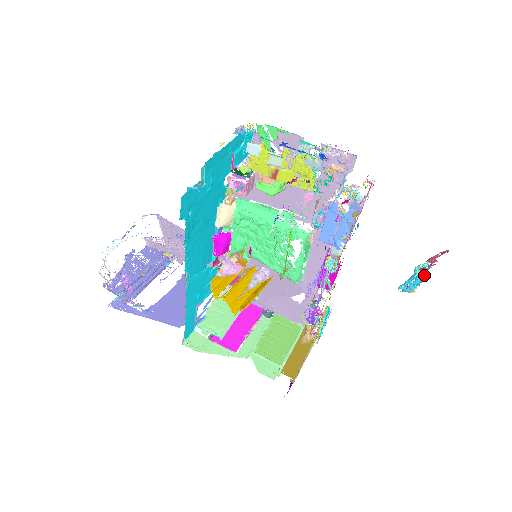
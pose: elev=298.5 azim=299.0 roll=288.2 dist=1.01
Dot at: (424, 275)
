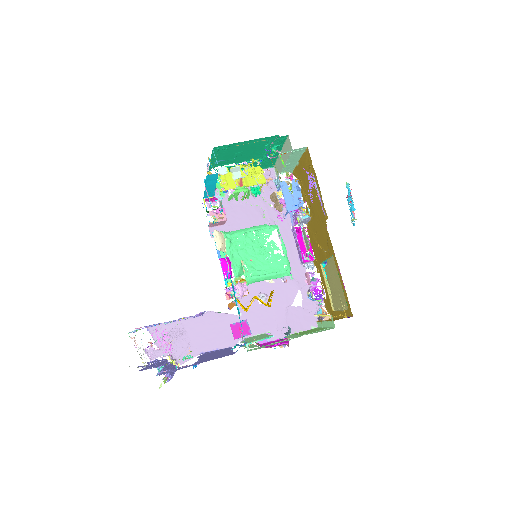
Dot at: occluded
